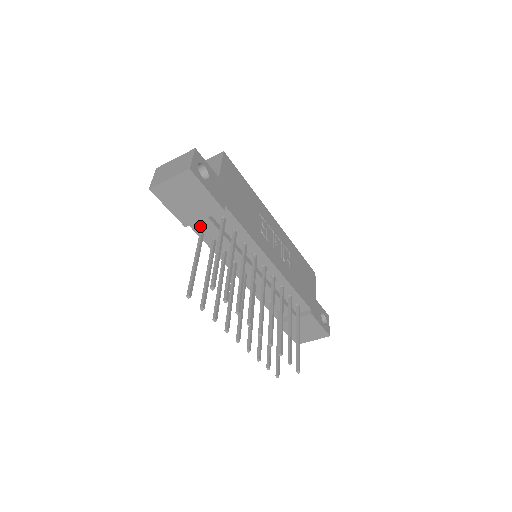
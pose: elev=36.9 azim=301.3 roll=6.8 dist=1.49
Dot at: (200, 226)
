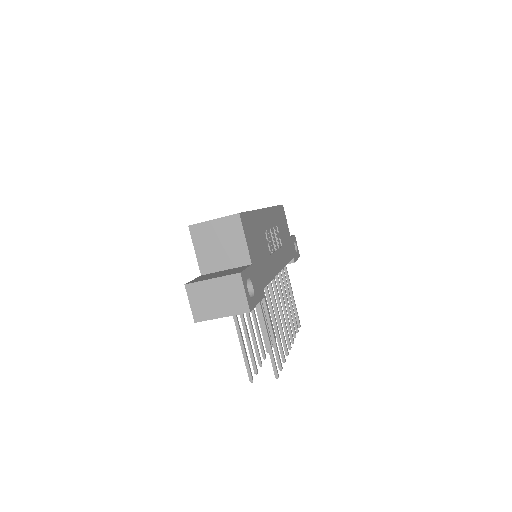
Dot at: occluded
